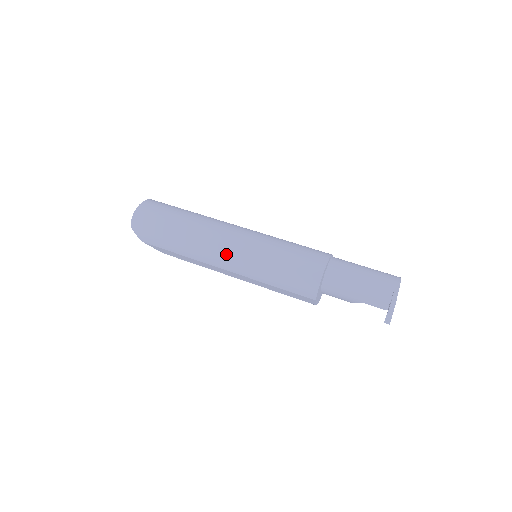
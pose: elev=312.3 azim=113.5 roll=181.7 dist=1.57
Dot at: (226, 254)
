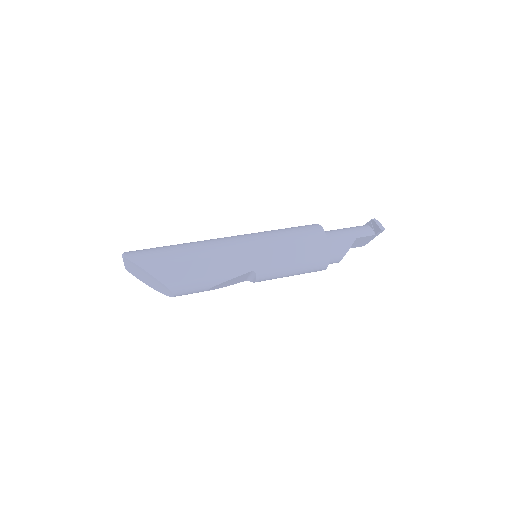
Dot at: (235, 239)
